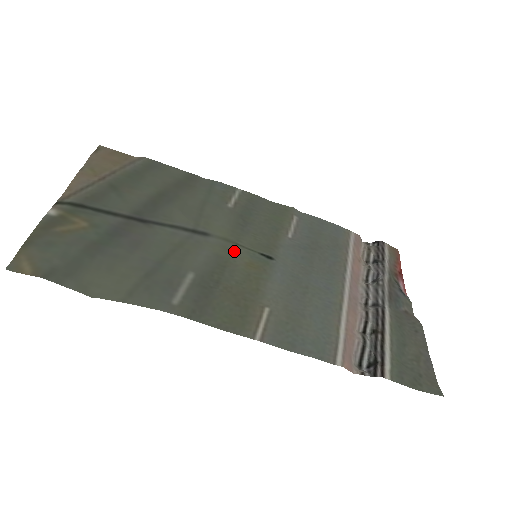
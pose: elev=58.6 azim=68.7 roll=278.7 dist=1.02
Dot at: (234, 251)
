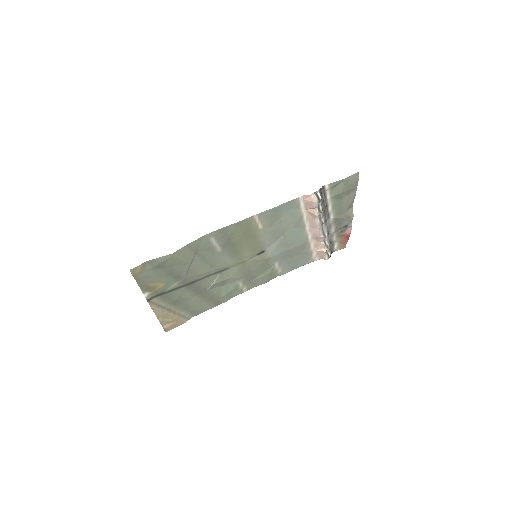
Dot at: (242, 258)
